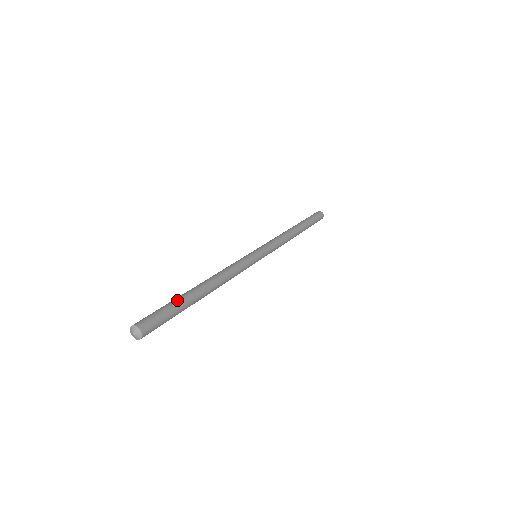
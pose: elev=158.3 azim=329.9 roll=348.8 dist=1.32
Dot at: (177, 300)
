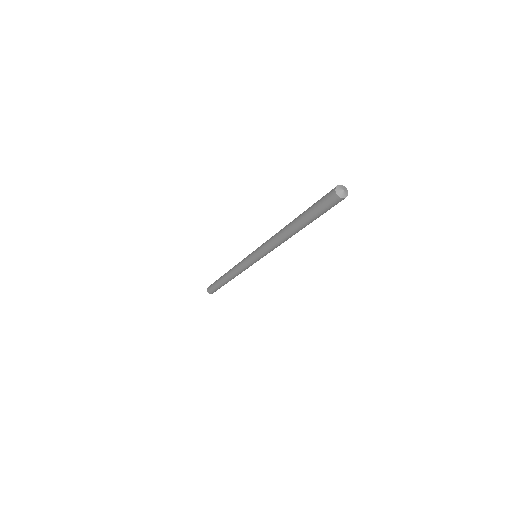
Dot at: occluded
